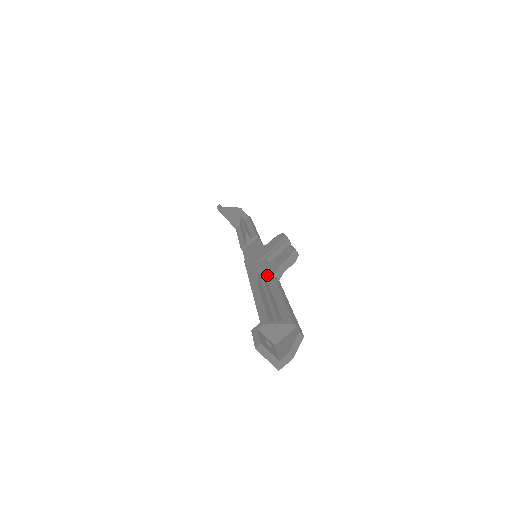
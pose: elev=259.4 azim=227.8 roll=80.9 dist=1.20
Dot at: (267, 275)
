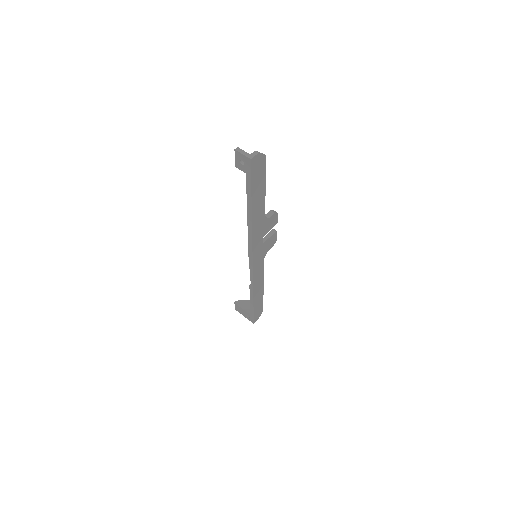
Dot at: occluded
